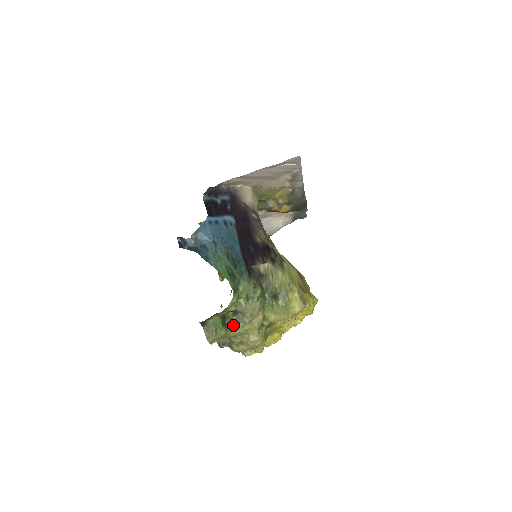
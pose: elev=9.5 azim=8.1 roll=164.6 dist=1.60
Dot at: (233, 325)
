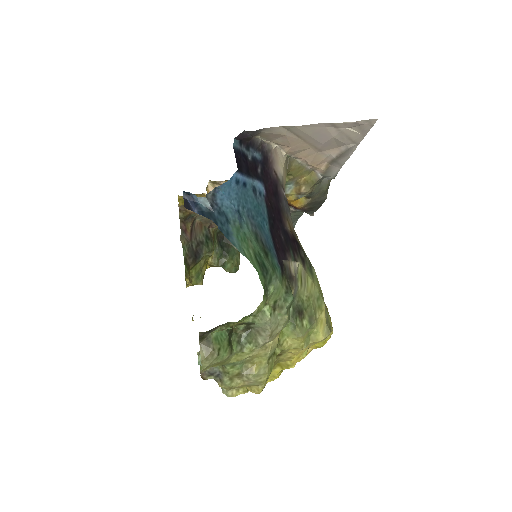
Dot at: (240, 346)
